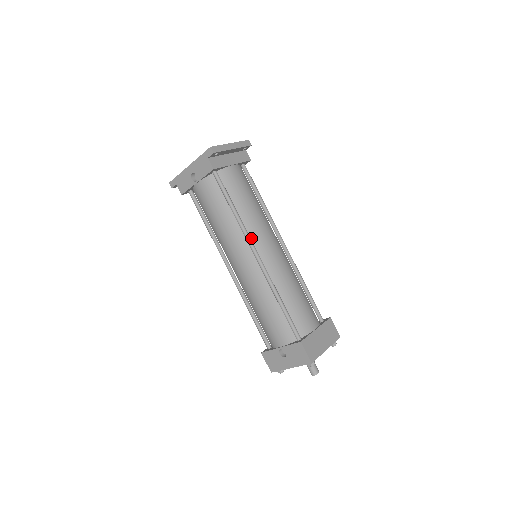
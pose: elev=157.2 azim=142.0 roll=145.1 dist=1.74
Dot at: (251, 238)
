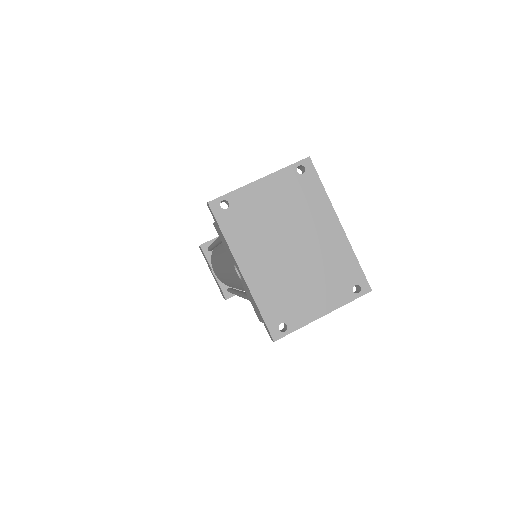
Dot at: occluded
